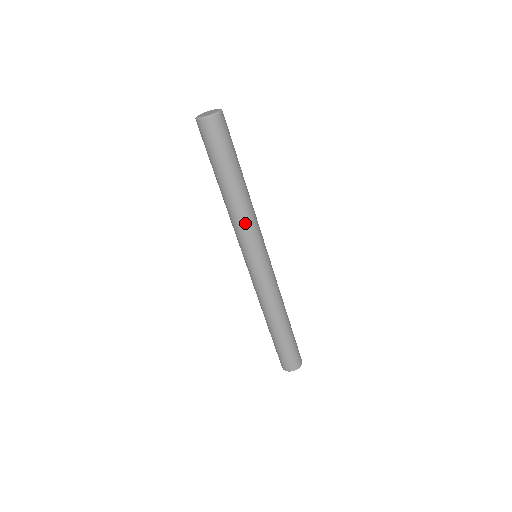
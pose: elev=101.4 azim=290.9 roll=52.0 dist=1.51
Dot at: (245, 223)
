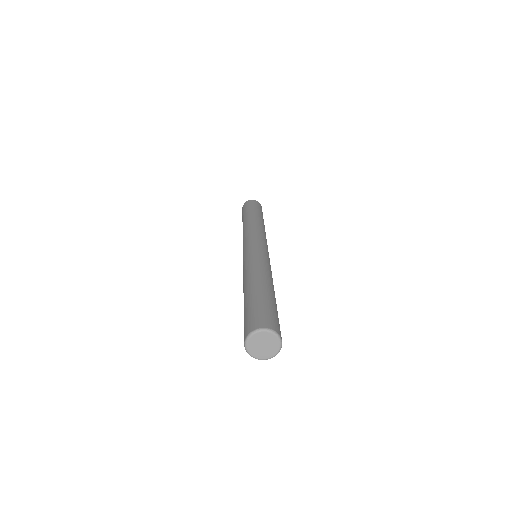
Dot at: occluded
